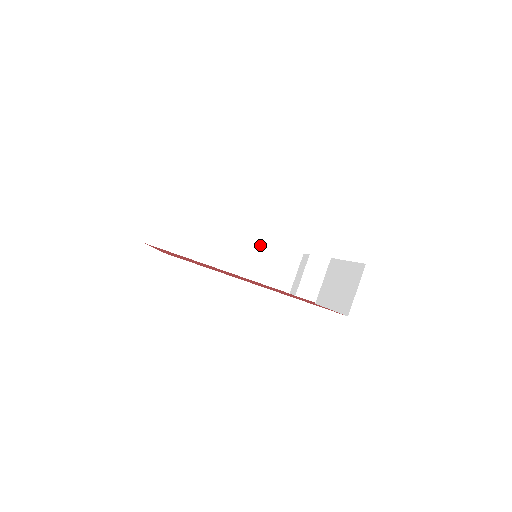
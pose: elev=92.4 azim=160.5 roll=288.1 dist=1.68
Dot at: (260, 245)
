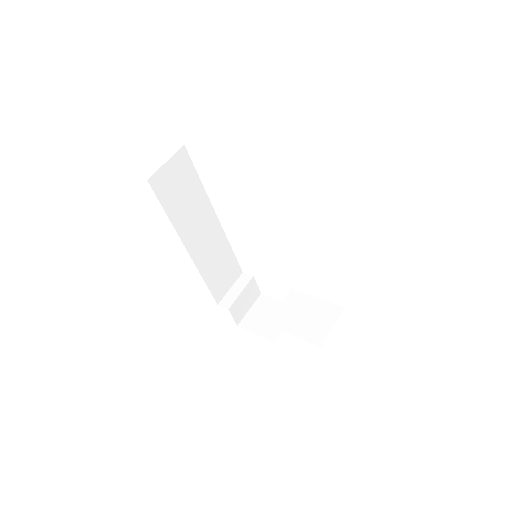
Dot at: (223, 245)
